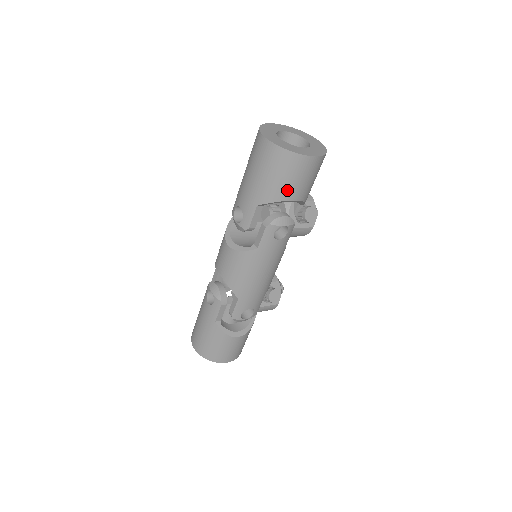
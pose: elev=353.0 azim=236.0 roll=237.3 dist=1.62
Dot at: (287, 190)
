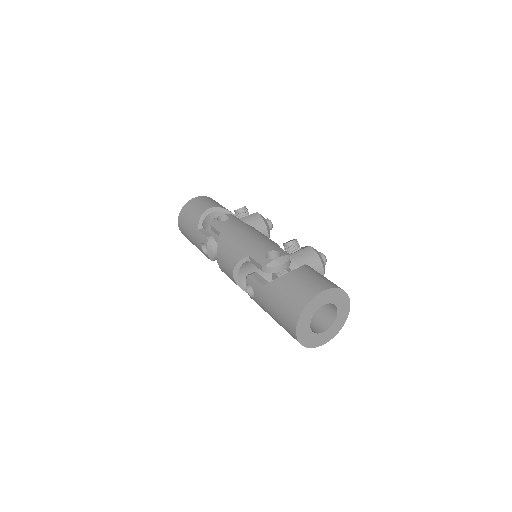
Dot at: occluded
